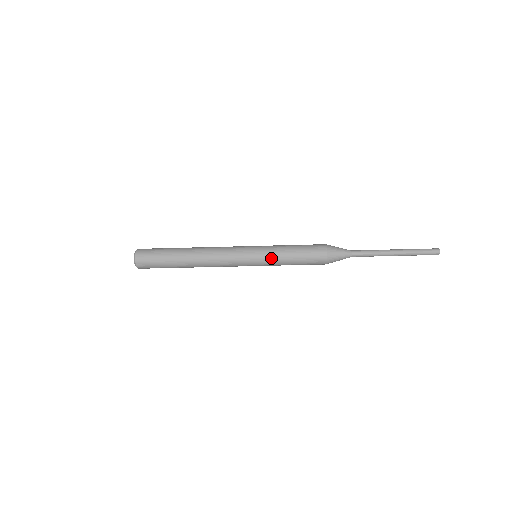
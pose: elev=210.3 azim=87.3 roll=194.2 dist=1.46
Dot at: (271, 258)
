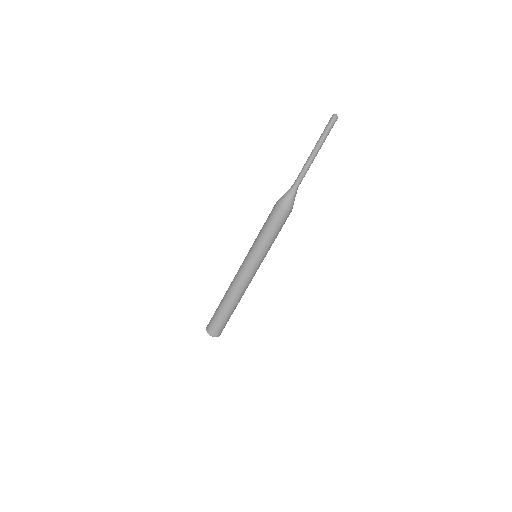
Dot at: (254, 242)
